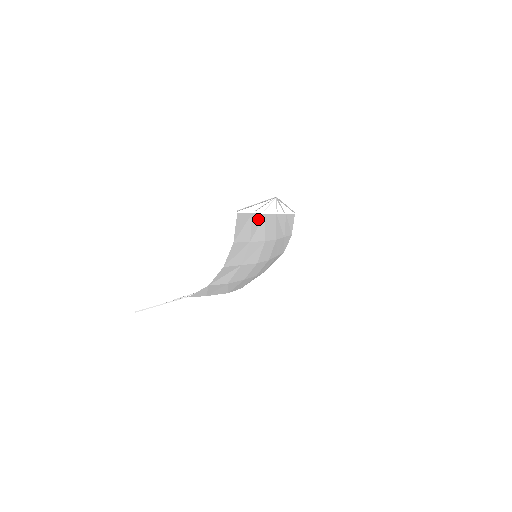
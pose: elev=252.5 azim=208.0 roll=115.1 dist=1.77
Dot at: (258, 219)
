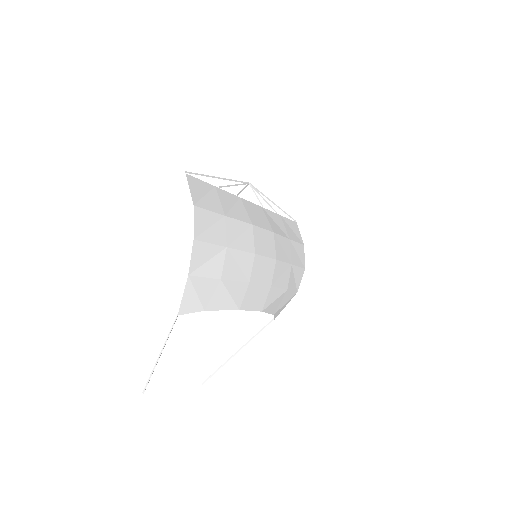
Dot at: (230, 198)
